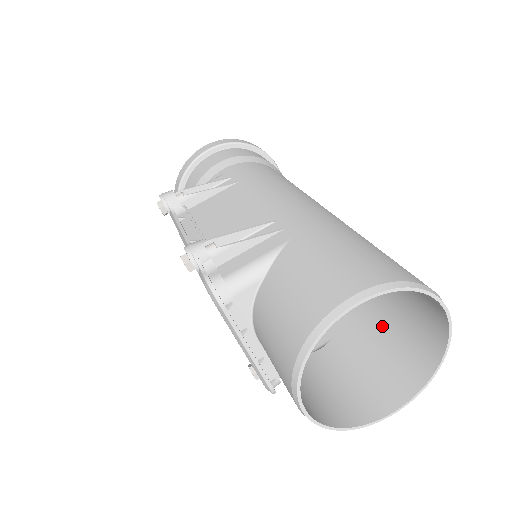
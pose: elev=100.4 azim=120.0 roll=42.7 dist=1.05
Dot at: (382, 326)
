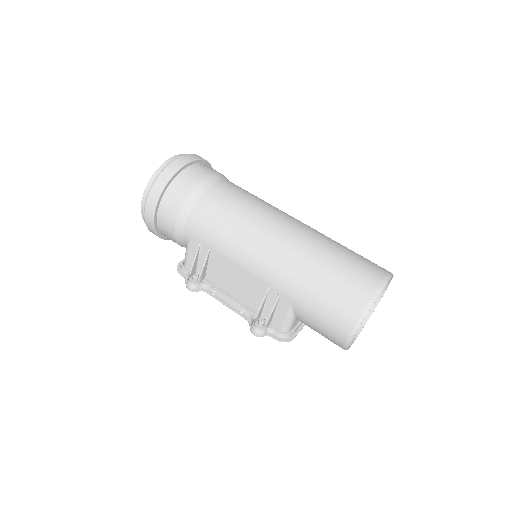
Dot at: occluded
